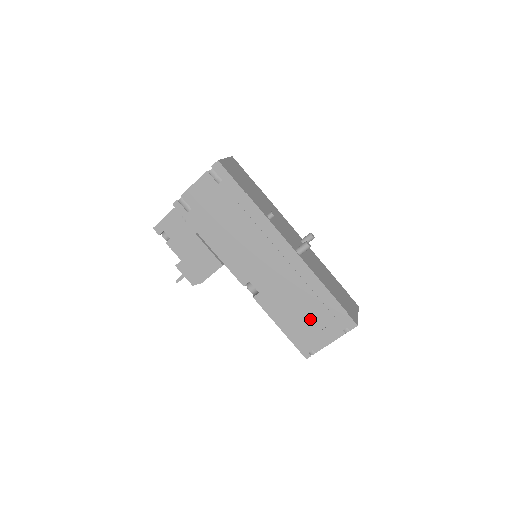
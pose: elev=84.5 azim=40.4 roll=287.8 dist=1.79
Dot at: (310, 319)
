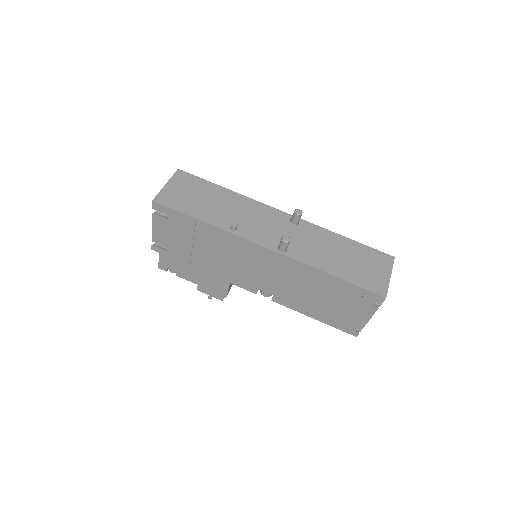
Dot at: (335, 304)
